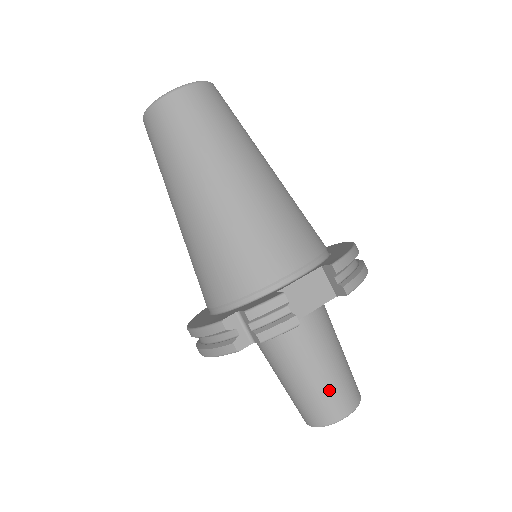
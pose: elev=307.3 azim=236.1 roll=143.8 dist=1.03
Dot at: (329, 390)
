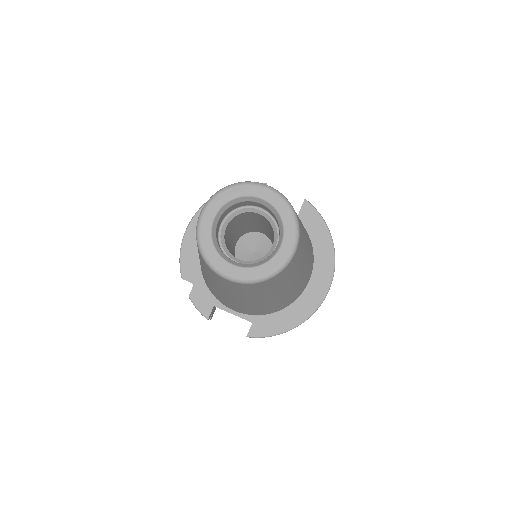
Dot at: occluded
